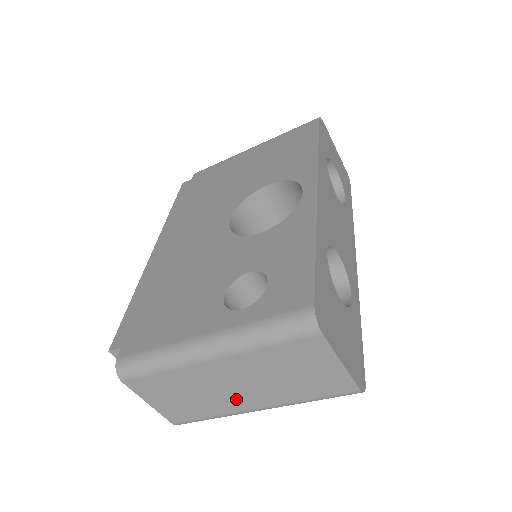
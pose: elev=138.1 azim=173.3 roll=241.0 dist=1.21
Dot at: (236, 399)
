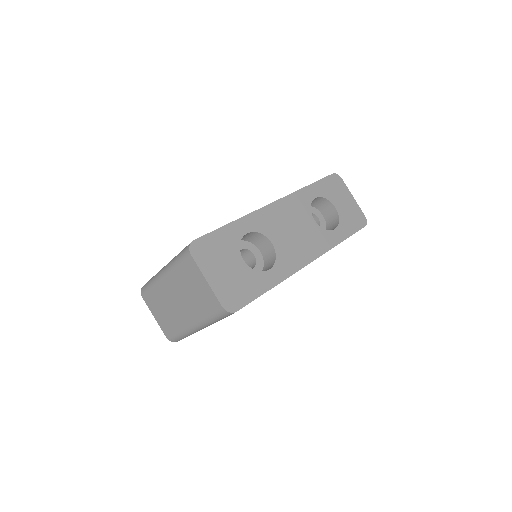
Dot at: (181, 314)
